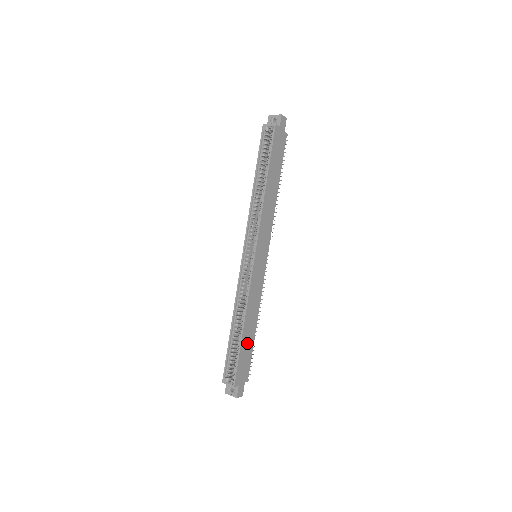
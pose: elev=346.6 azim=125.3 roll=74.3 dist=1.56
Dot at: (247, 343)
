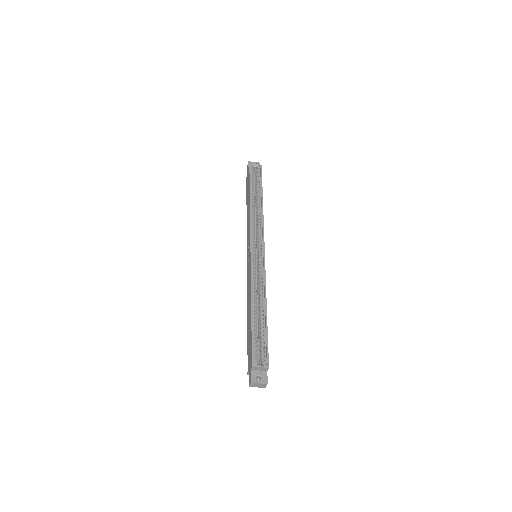
Dot at: occluded
